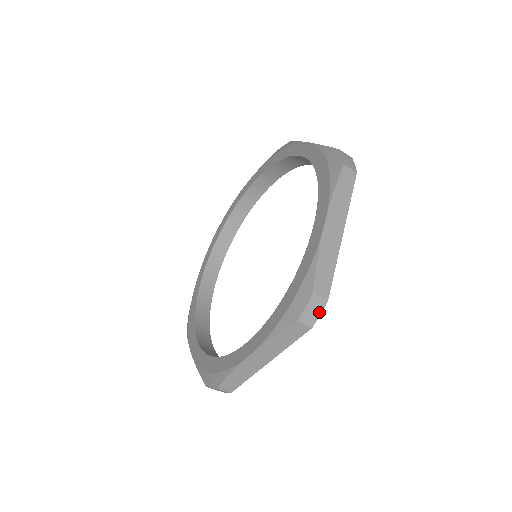
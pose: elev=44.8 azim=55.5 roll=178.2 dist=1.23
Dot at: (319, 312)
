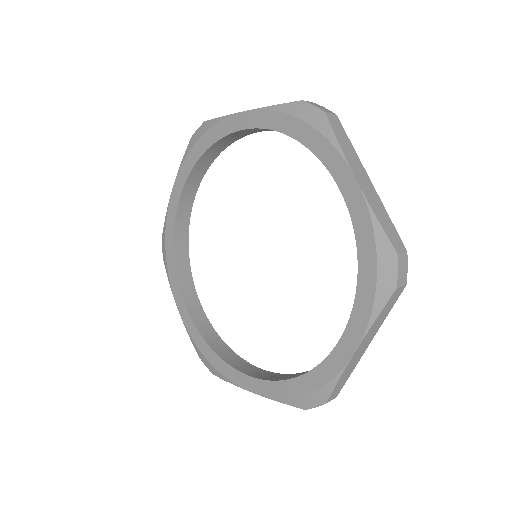
Dot at: (406, 266)
